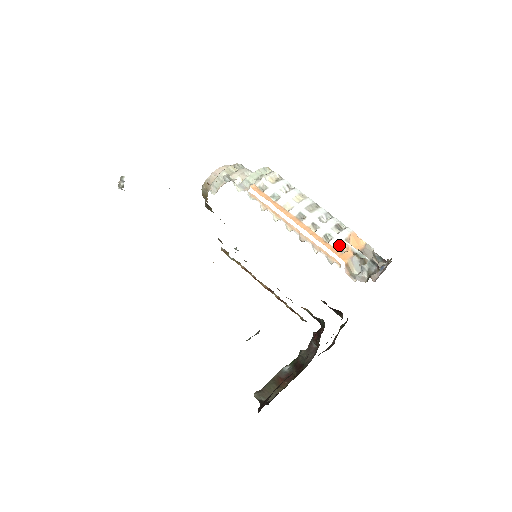
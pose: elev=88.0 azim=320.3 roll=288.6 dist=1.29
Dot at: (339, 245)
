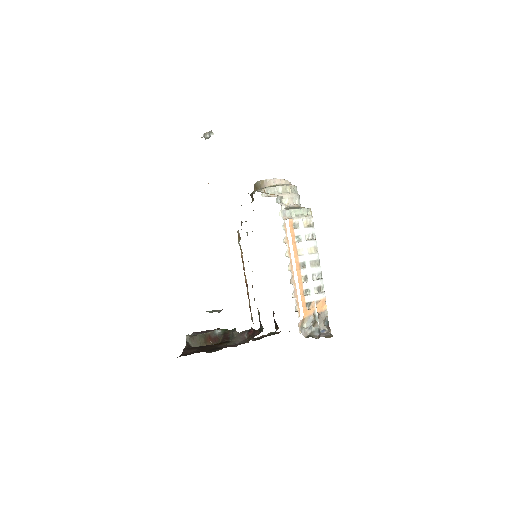
Dot at: (310, 302)
